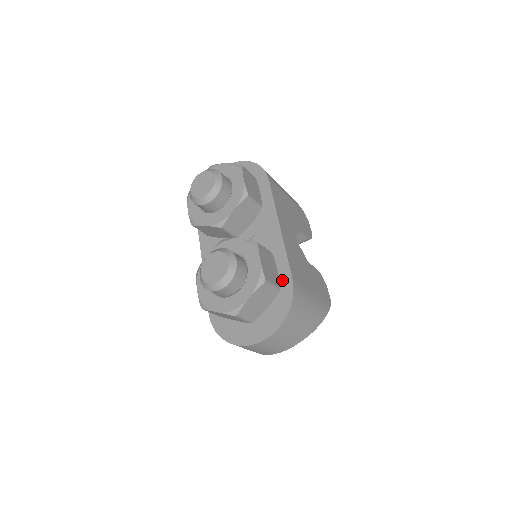
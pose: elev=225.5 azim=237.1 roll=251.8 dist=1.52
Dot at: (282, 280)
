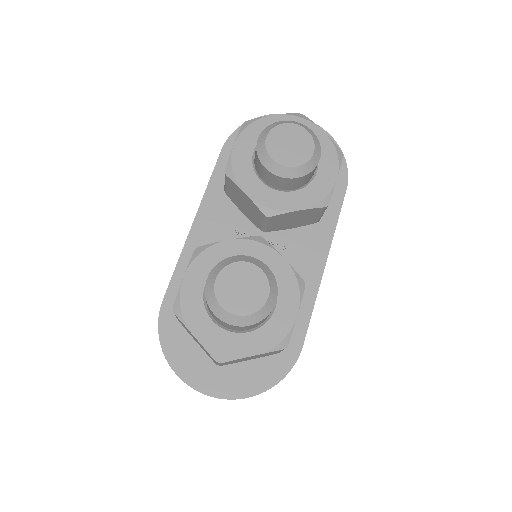
Dot at: occluded
